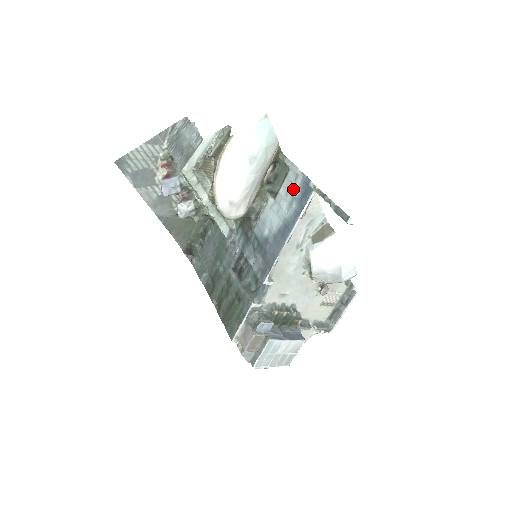
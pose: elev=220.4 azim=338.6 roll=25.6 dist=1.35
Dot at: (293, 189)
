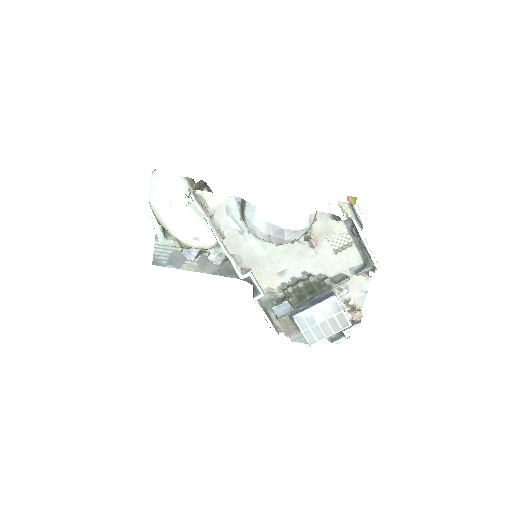
Dot at: occluded
